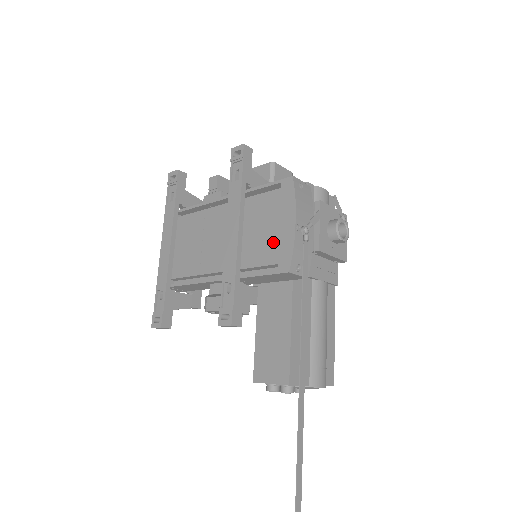
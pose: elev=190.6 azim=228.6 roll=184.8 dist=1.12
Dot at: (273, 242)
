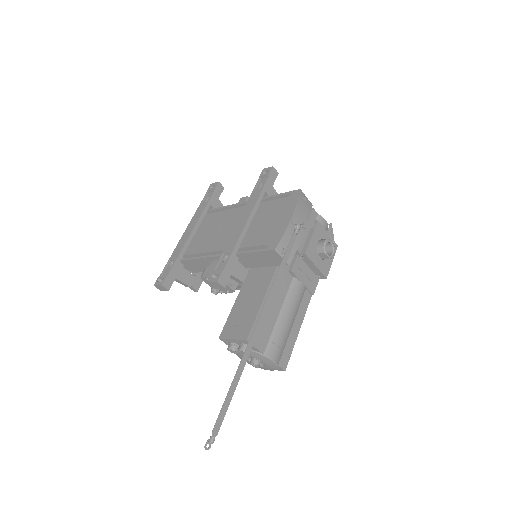
Dot at: (270, 230)
